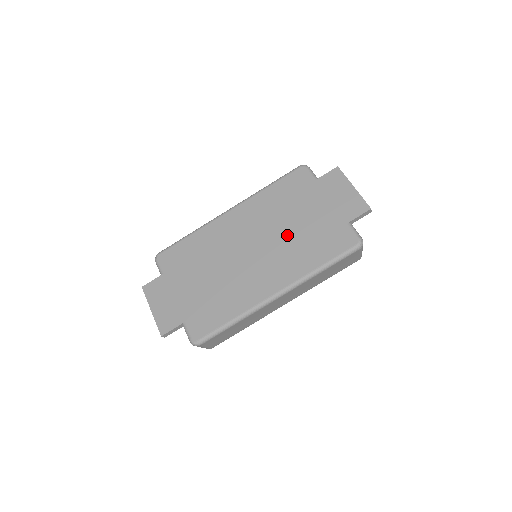
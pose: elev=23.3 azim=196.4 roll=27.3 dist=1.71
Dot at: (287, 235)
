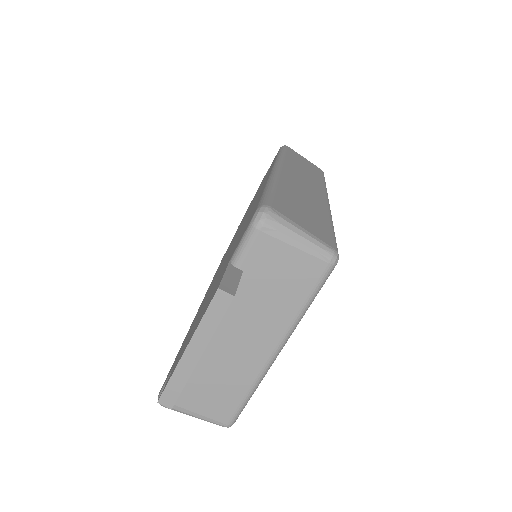
Dot at: occluded
